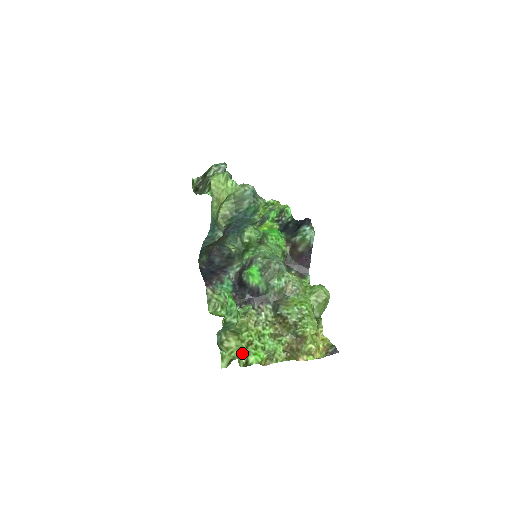
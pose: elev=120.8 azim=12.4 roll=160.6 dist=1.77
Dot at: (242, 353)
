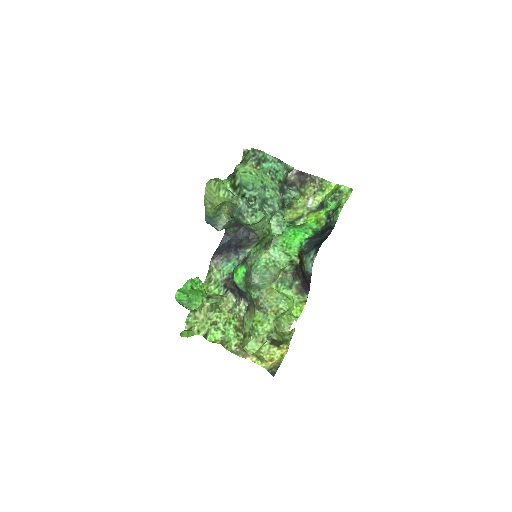
Dot at: (204, 327)
